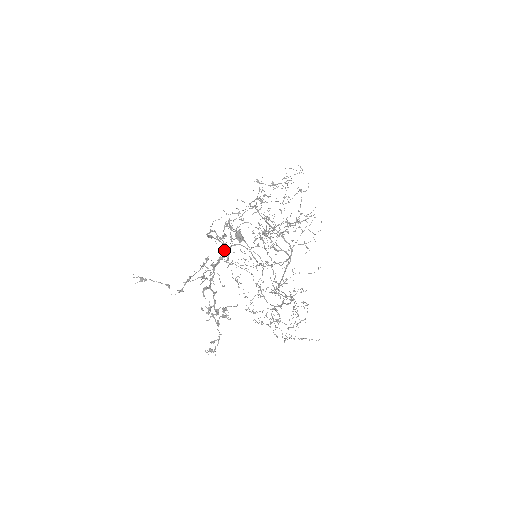
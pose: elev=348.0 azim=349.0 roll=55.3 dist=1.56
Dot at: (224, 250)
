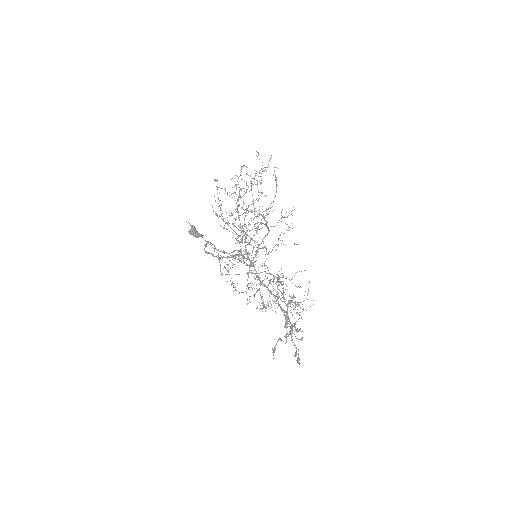
Dot at: (255, 269)
